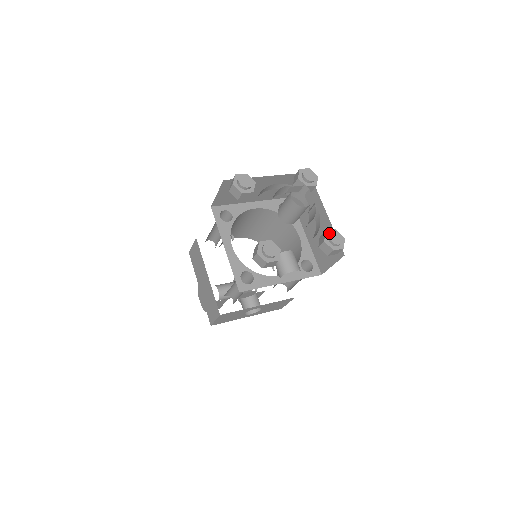
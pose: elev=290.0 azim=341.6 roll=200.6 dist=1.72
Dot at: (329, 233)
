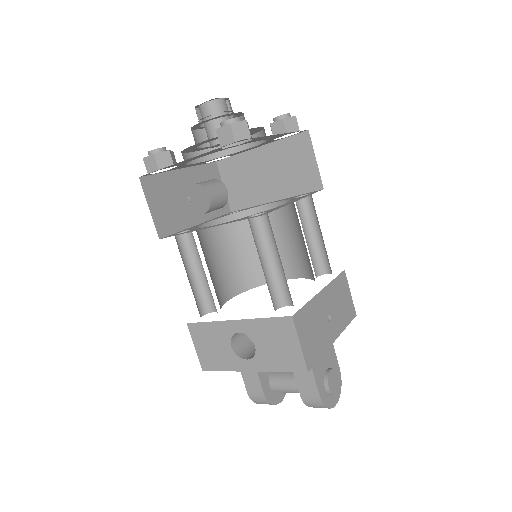
Dot at: occluded
